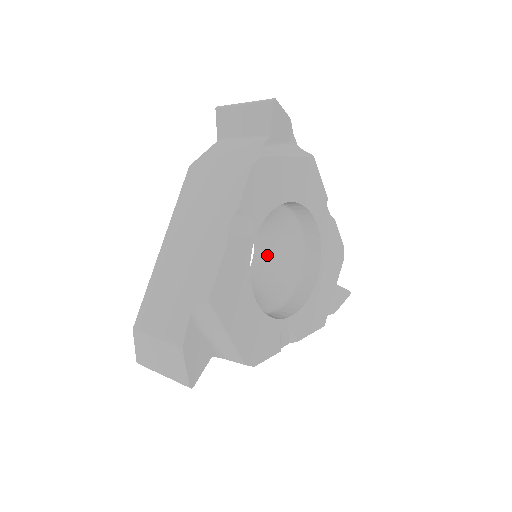
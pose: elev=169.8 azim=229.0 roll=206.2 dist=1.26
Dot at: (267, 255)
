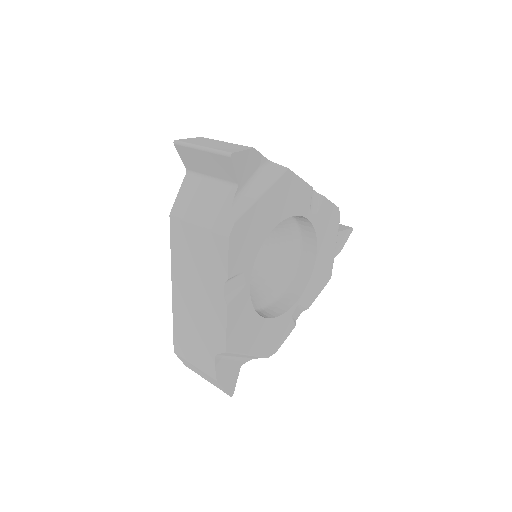
Dot at: occluded
